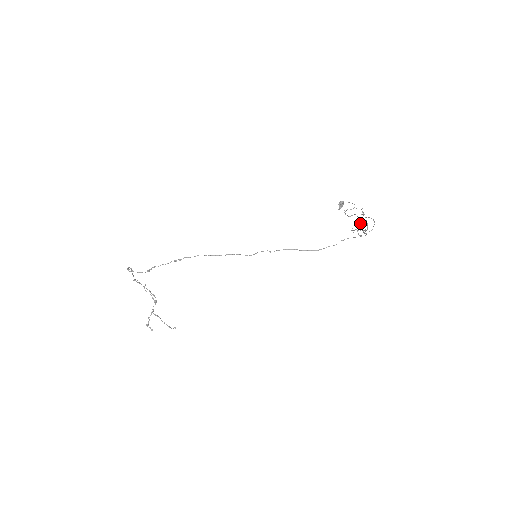
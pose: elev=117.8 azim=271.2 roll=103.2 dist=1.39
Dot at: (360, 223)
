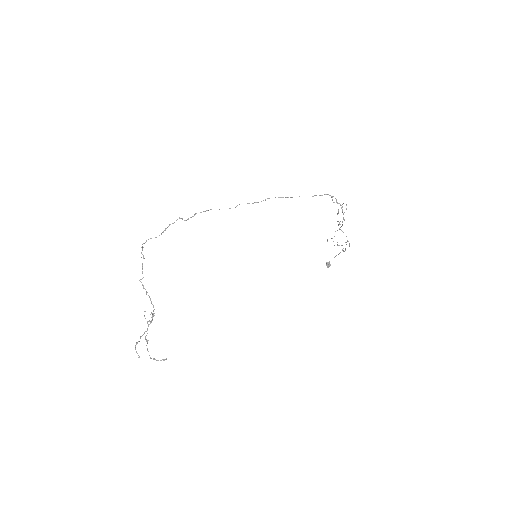
Dot at: occluded
